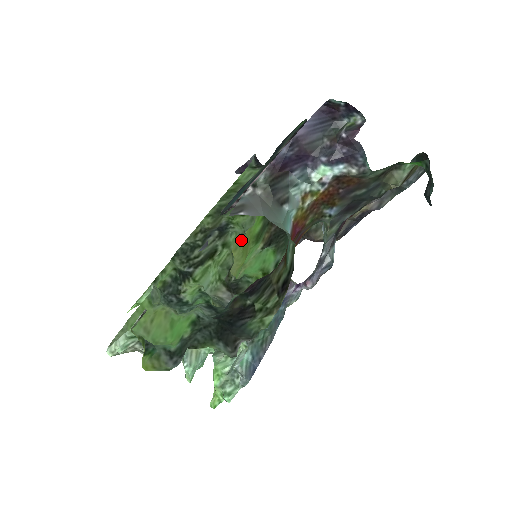
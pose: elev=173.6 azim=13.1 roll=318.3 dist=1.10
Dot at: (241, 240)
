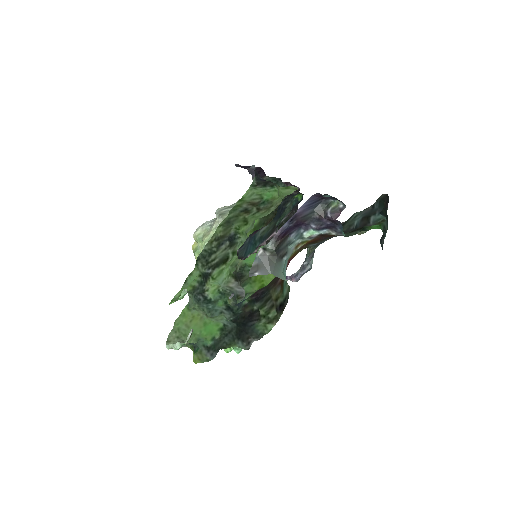
Dot at: occluded
